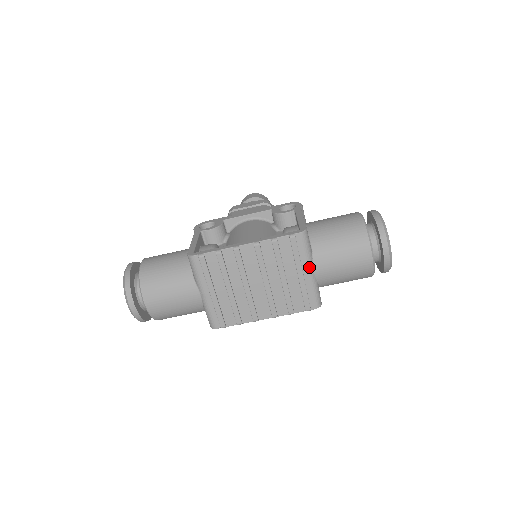
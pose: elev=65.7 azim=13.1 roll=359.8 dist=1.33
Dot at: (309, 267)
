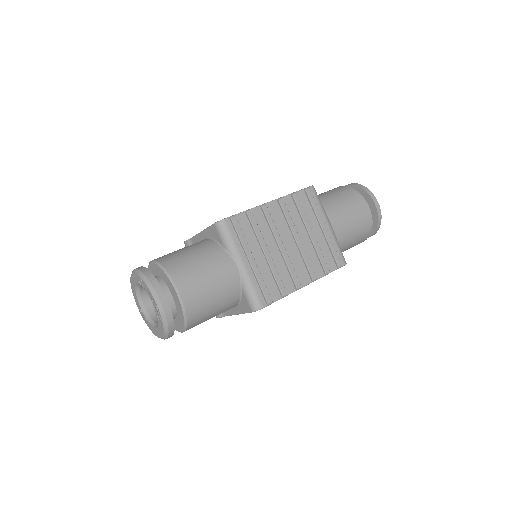
Dot at: (327, 220)
